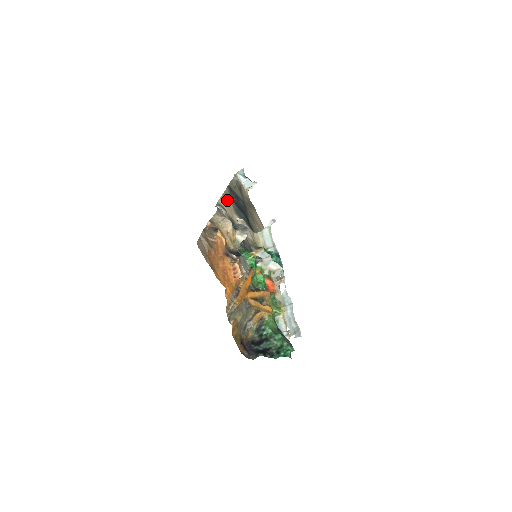
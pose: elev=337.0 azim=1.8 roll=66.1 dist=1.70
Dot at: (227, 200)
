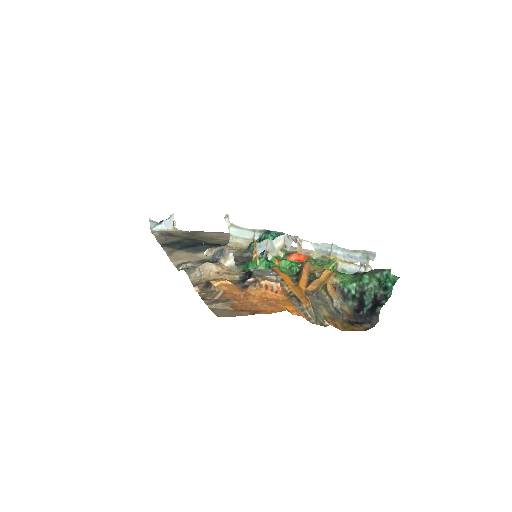
Dot at: (177, 255)
